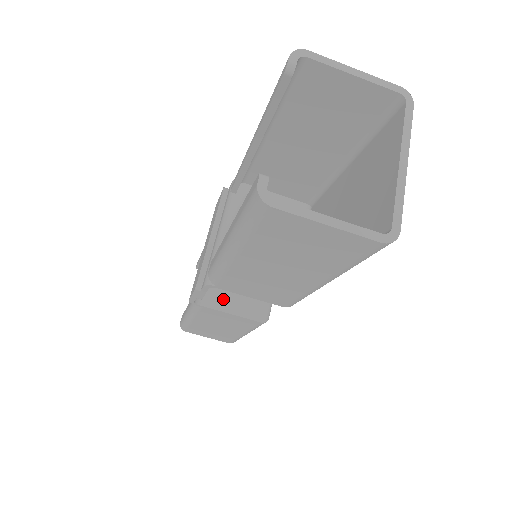
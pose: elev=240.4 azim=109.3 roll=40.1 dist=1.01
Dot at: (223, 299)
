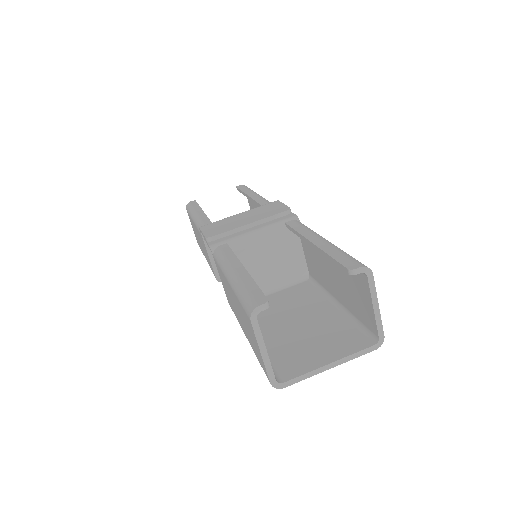
Dot at: occluded
